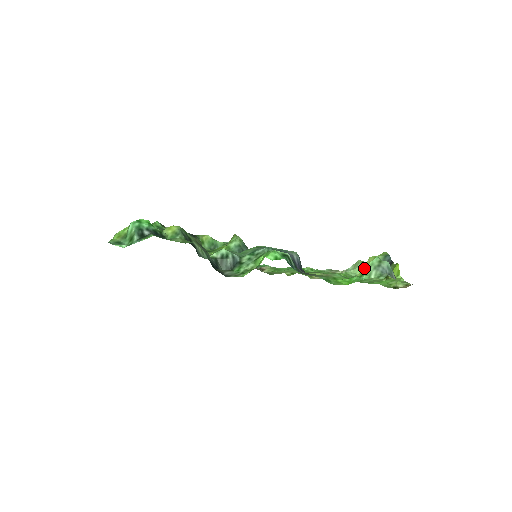
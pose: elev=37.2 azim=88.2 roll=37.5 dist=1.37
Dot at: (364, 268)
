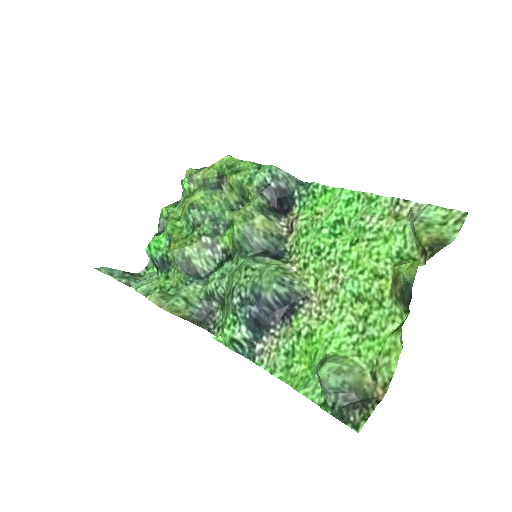
Dot at: occluded
